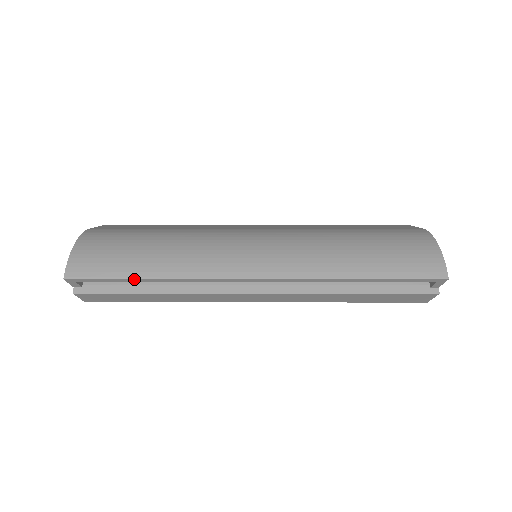
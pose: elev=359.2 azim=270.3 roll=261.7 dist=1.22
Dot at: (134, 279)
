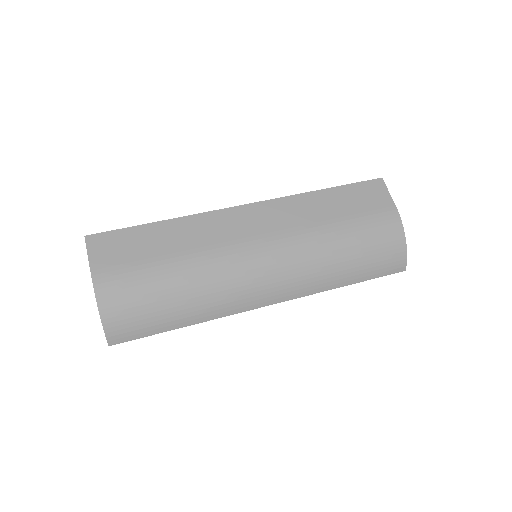
Dot at: occluded
